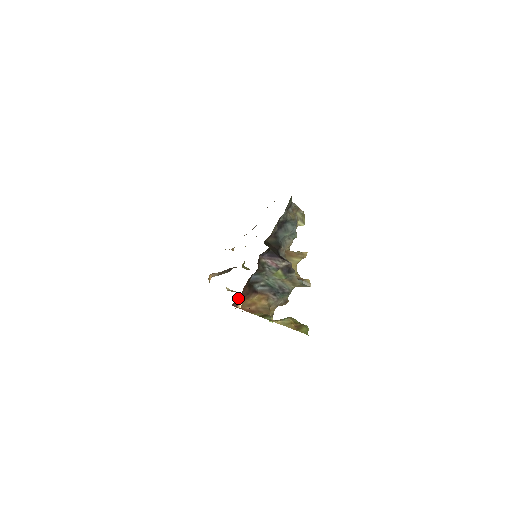
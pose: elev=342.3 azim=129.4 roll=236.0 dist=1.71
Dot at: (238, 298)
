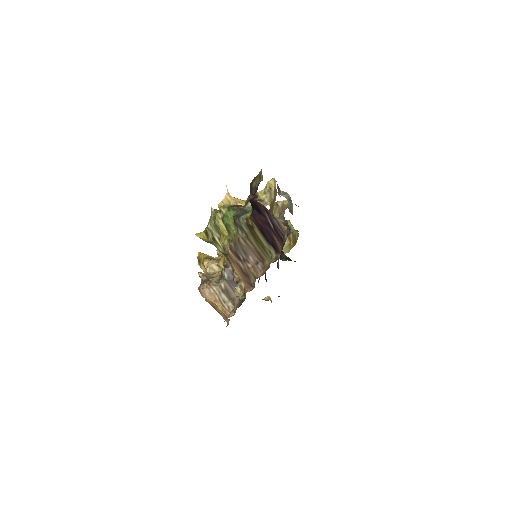
Dot at: occluded
